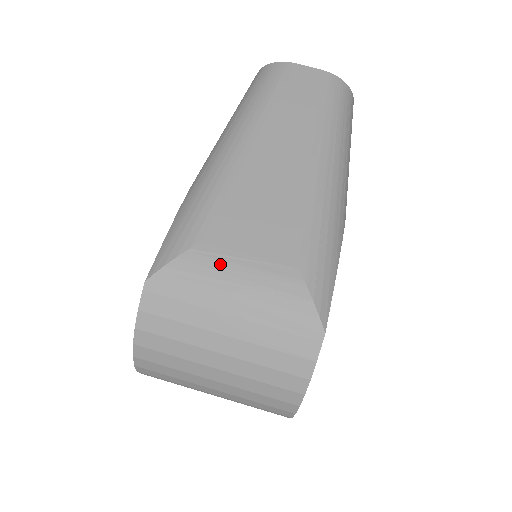
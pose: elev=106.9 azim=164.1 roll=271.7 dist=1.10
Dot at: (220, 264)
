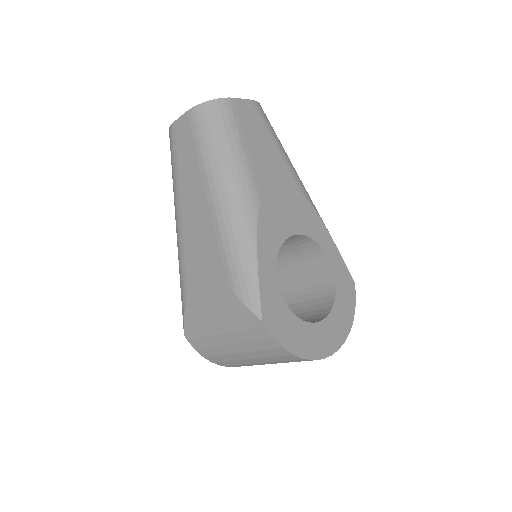
Dot at: (200, 308)
